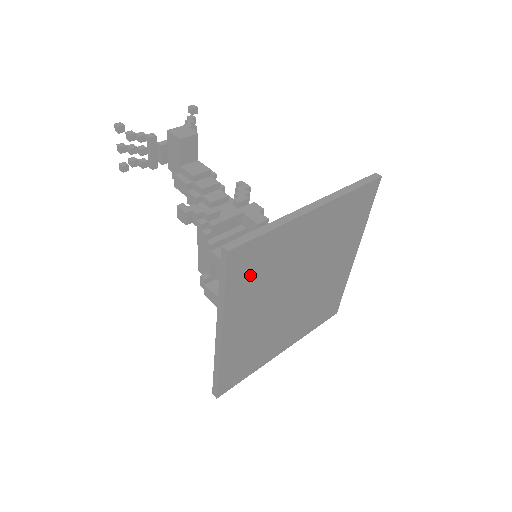
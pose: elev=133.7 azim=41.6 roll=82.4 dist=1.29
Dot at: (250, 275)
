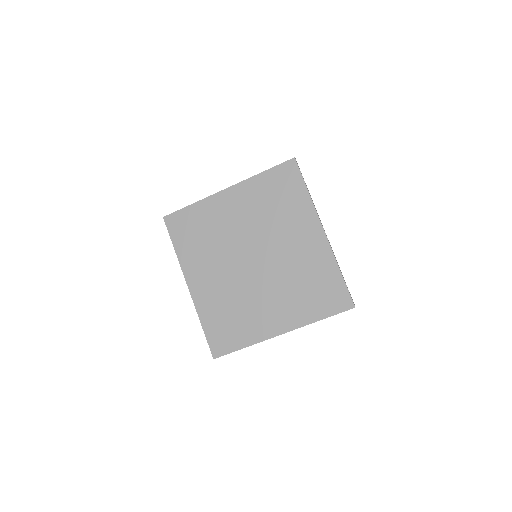
Dot at: (190, 237)
